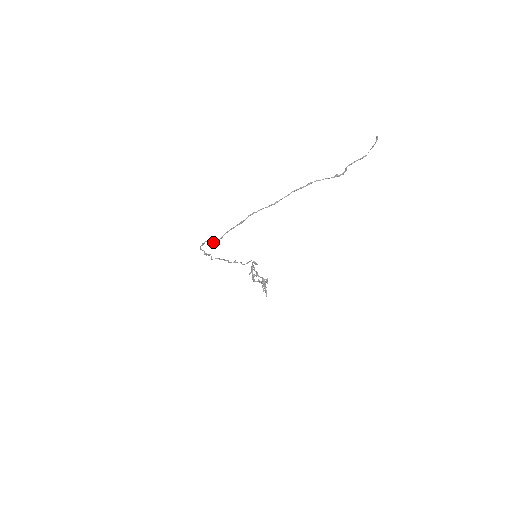
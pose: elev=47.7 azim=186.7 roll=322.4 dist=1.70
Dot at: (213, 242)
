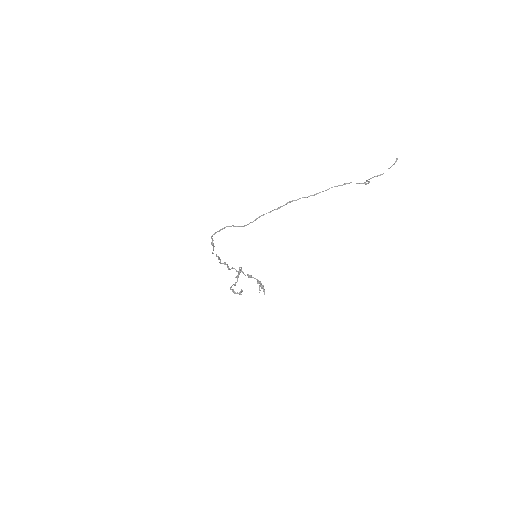
Dot at: (239, 226)
